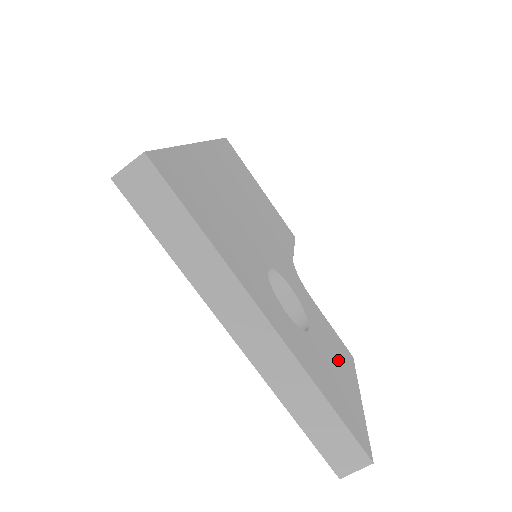
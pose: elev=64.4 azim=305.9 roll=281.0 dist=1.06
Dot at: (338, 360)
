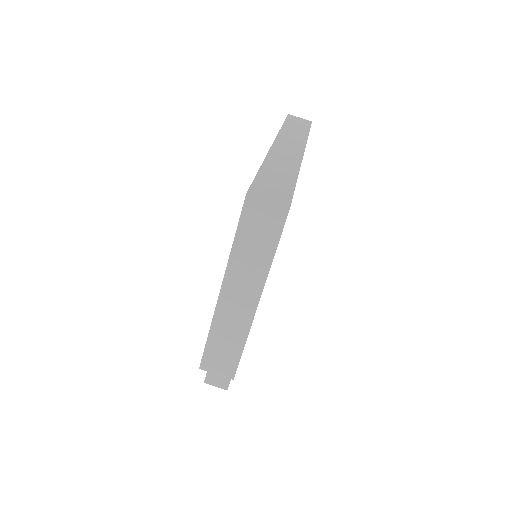
Dot at: occluded
